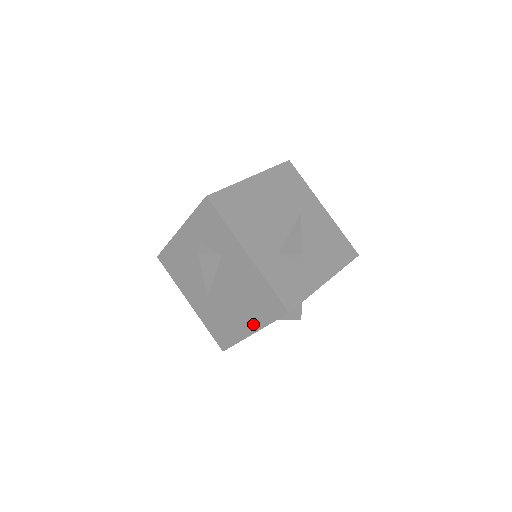
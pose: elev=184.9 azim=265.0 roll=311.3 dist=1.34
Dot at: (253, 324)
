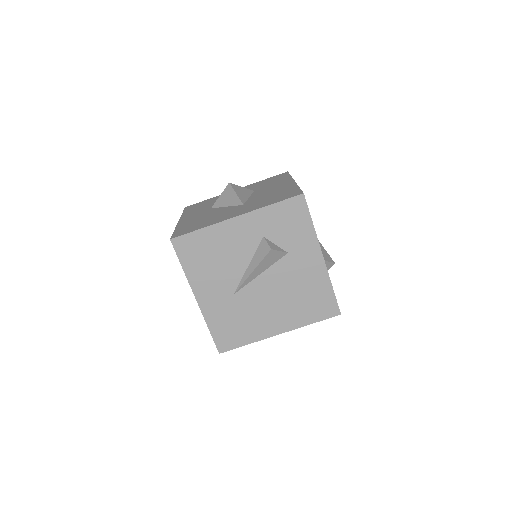
Dot at: (287, 324)
